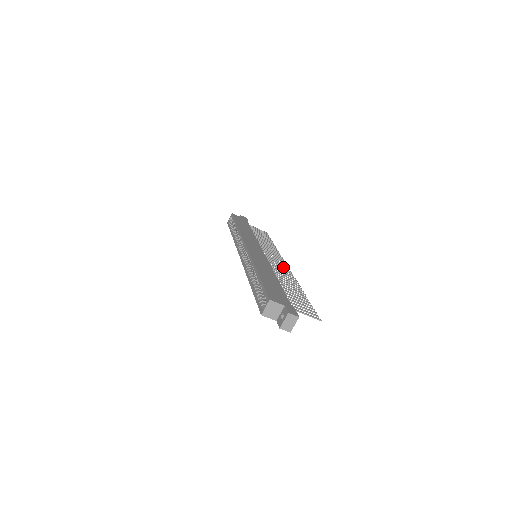
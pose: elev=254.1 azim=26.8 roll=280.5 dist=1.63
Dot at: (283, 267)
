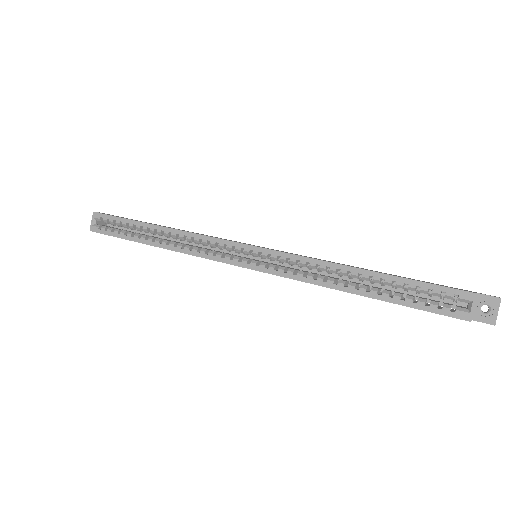
Dot at: occluded
